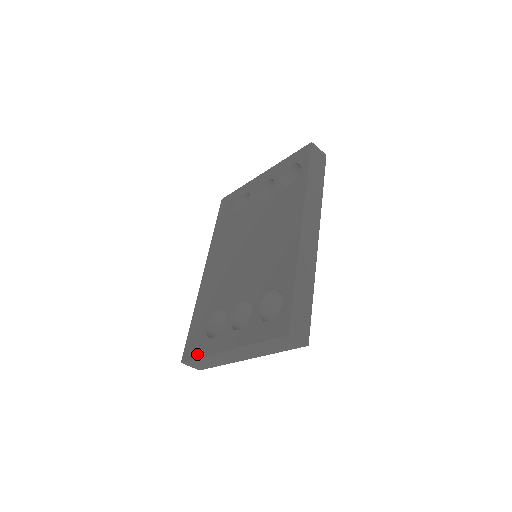
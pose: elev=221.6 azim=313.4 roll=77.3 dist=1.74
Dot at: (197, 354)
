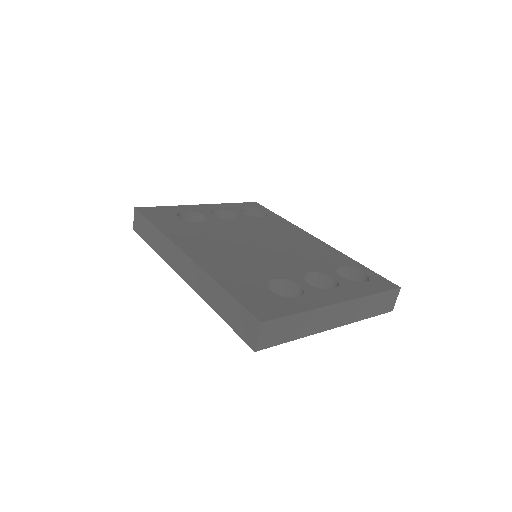
Dot at: (288, 310)
